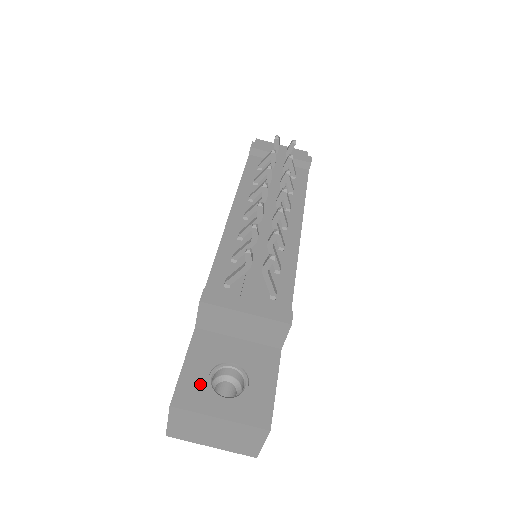
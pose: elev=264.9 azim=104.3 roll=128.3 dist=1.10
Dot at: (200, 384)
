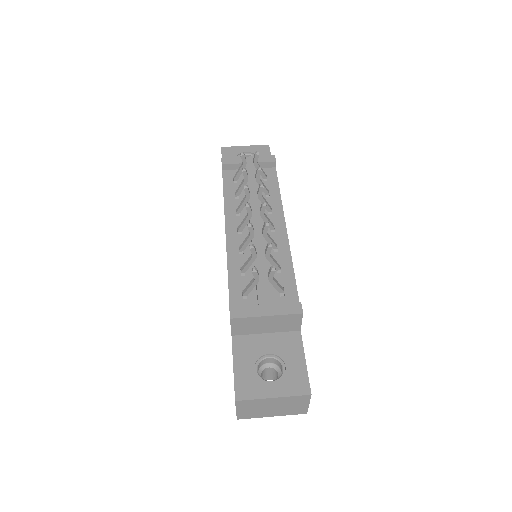
Dot at: (251, 378)
